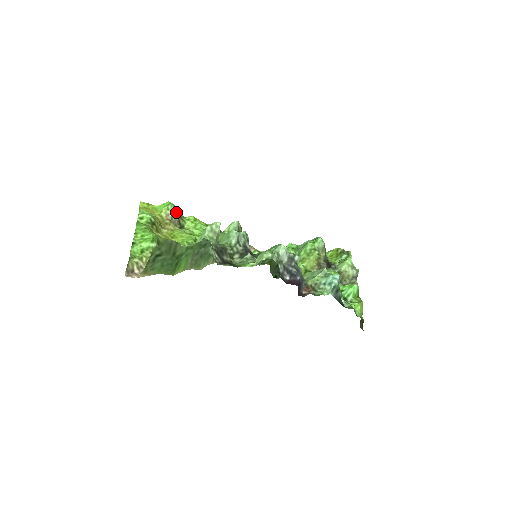
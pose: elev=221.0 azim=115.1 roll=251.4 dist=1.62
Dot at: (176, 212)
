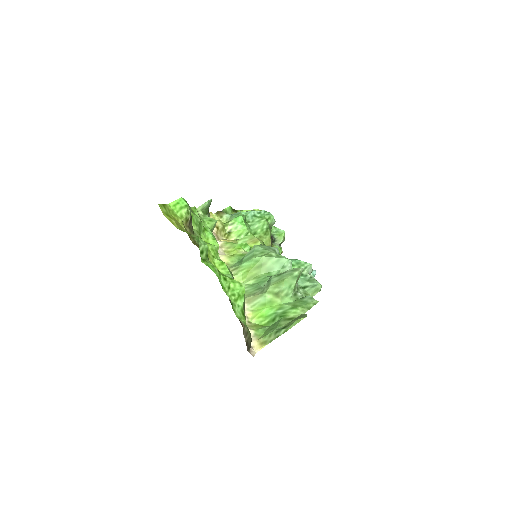
Dot at: occluded
